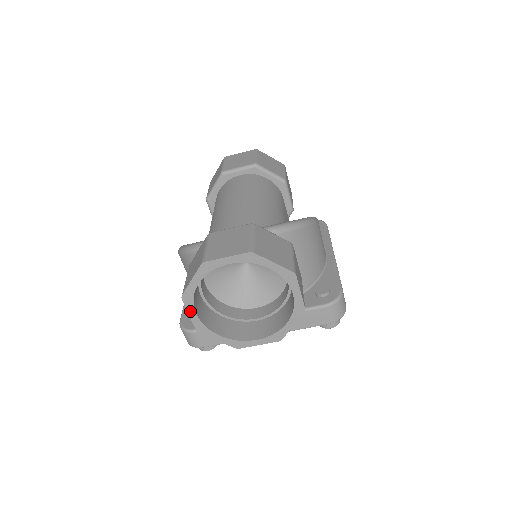
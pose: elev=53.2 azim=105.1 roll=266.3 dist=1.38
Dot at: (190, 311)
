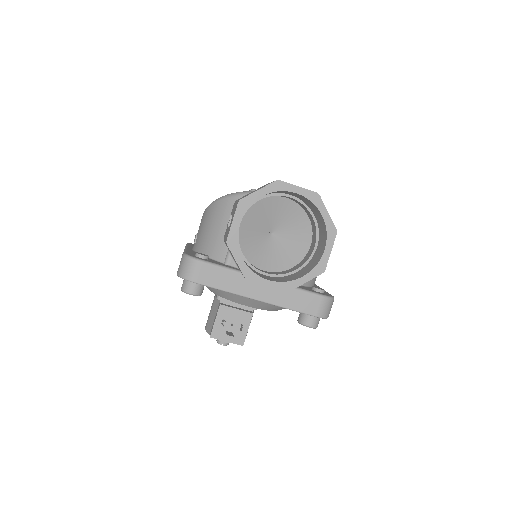
Dot at: (236, 218)
